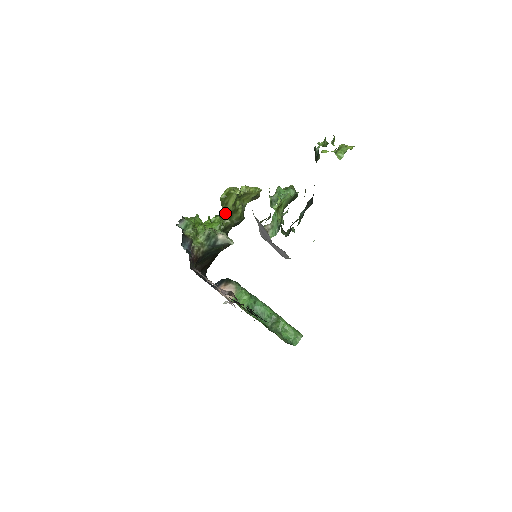
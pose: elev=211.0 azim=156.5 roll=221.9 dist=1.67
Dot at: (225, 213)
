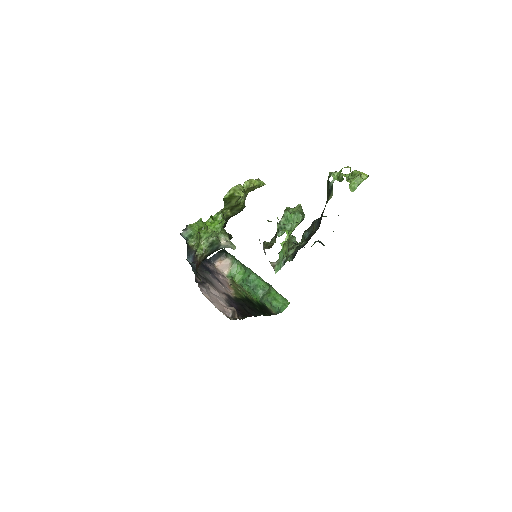
Dot at: (227, 207)
